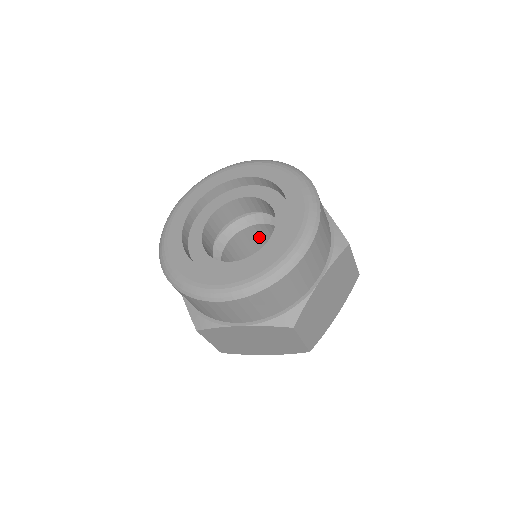
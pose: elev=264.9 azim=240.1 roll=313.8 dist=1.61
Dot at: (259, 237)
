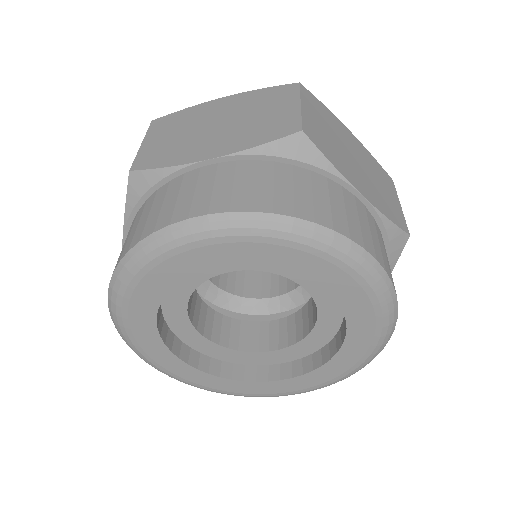
Dot at: occluded
